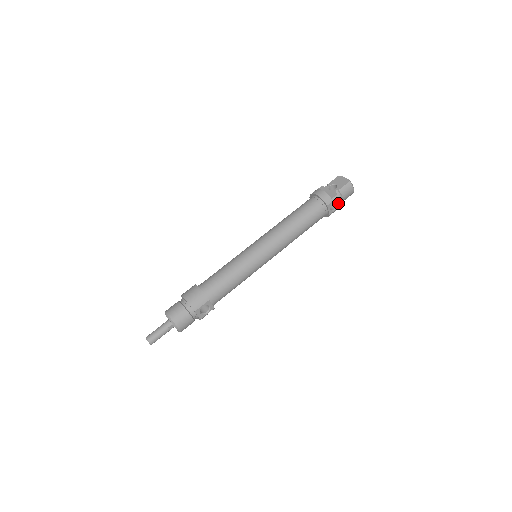
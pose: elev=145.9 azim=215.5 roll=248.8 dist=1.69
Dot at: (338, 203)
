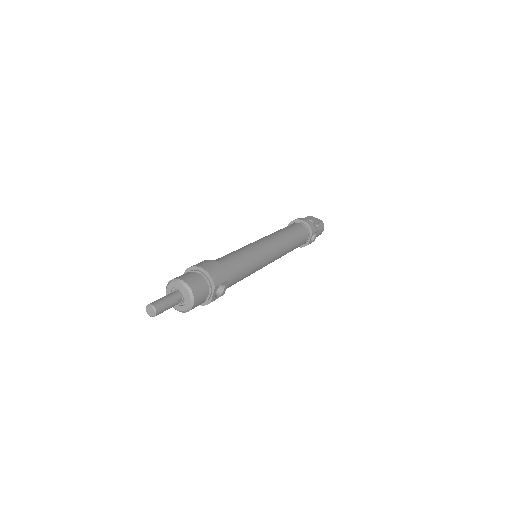
Dot at: (315, 236)
